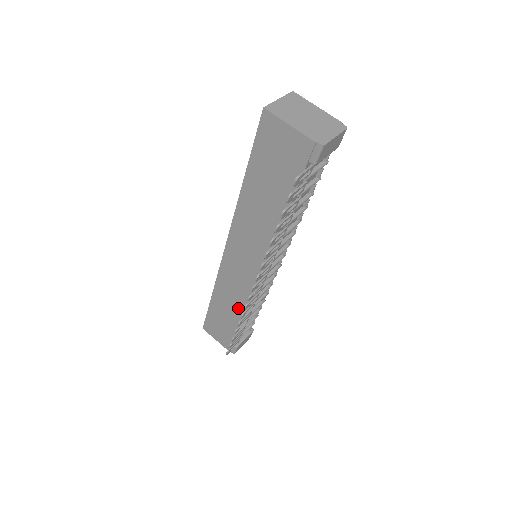
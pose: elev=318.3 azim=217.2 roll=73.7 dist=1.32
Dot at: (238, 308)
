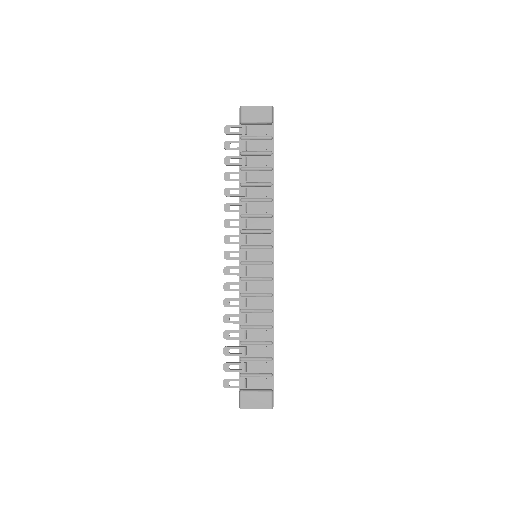
Dot at: occluded
